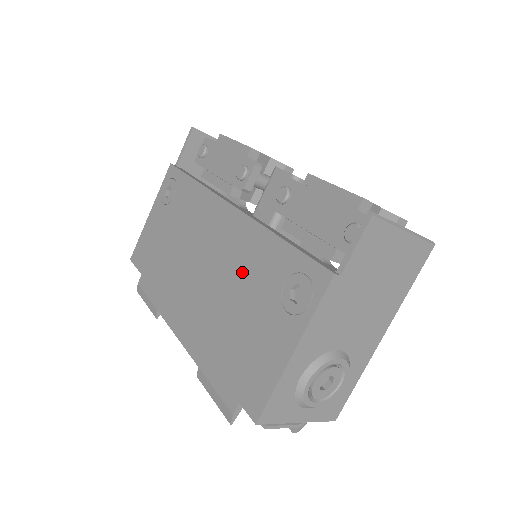
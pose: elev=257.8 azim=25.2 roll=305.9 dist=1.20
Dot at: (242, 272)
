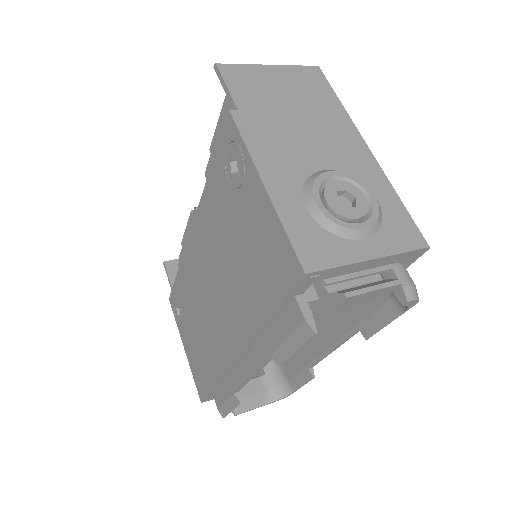
Dot at: (219, 237)
